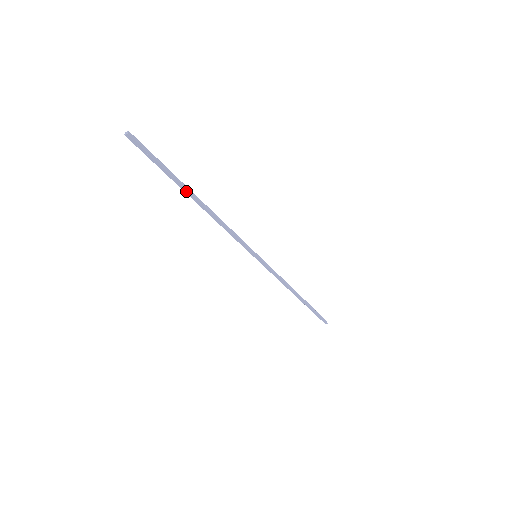
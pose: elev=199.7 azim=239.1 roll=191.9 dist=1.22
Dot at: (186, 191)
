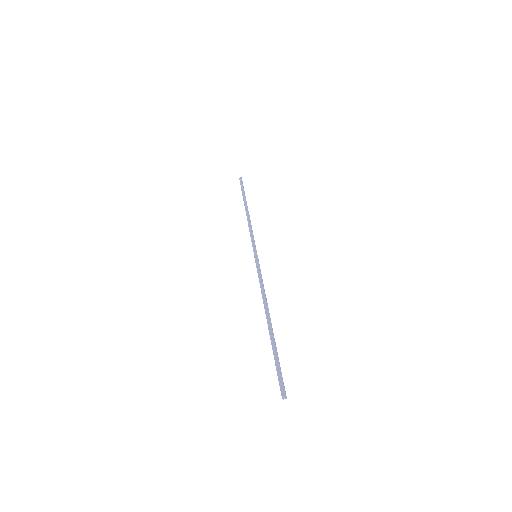
Dot at: (245, 202)
